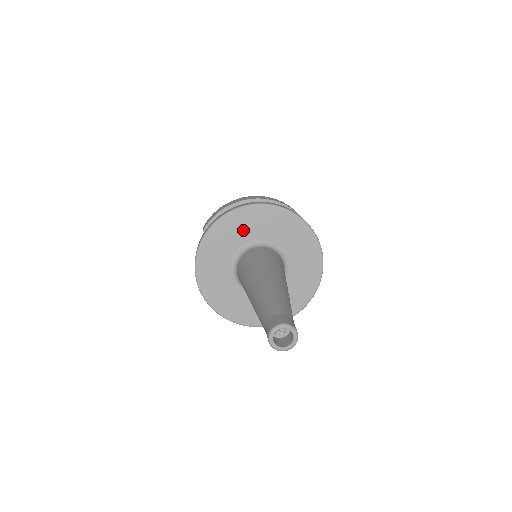
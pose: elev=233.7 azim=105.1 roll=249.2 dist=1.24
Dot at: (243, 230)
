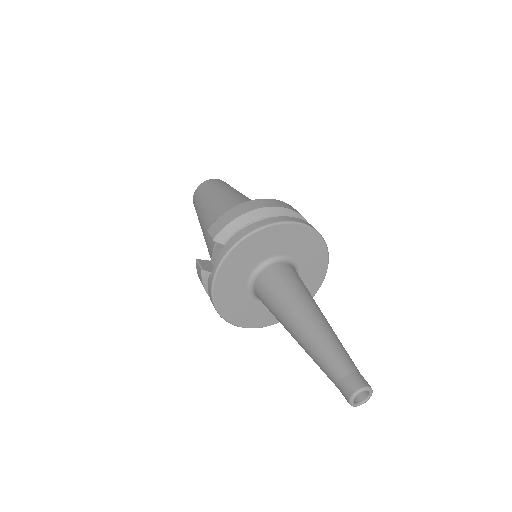
Dot at: (264, 247)
